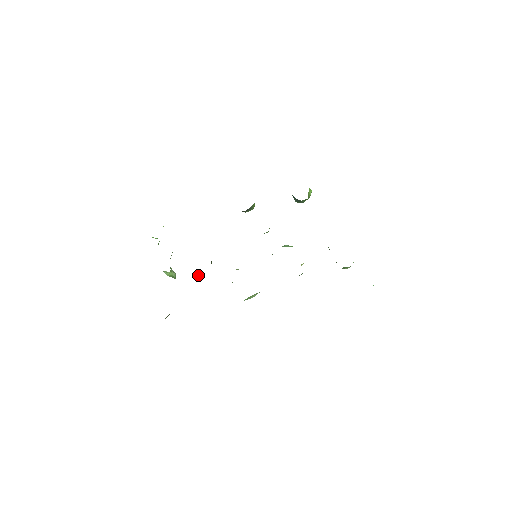
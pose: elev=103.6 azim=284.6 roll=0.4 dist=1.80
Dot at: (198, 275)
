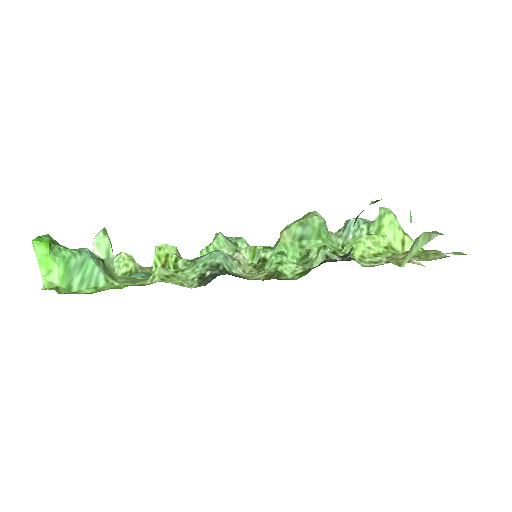
Dot at: occluded
